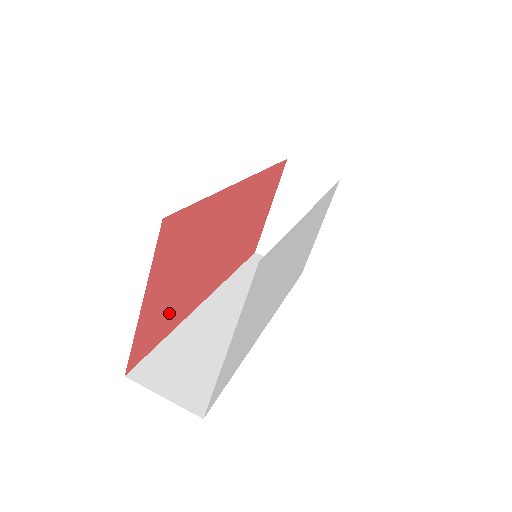
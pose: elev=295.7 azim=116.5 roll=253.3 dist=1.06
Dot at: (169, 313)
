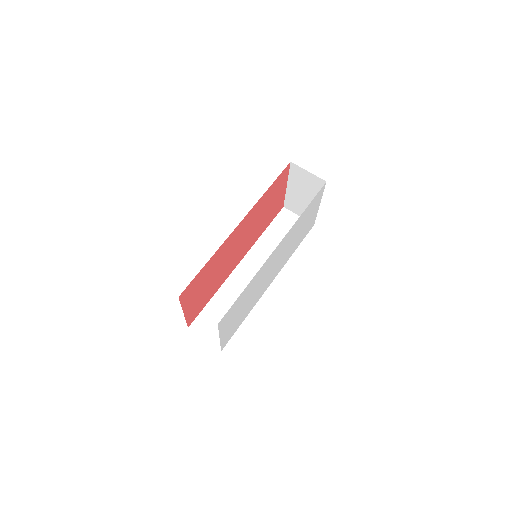
Dot at: (206, 296)
